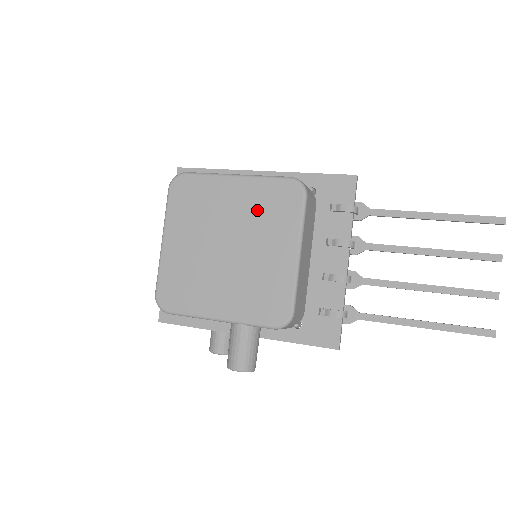
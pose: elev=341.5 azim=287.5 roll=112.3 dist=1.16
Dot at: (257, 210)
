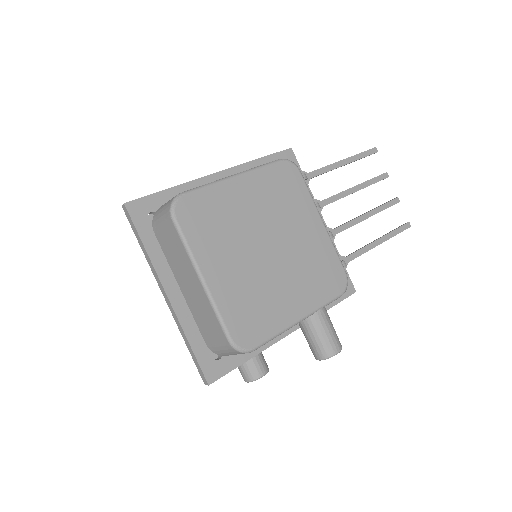
Dot at: (273, 200)
